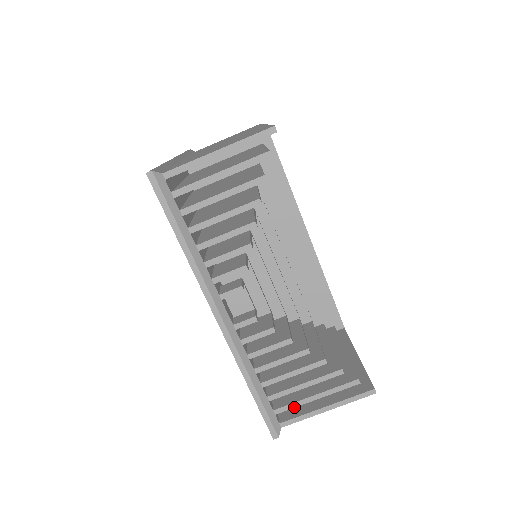
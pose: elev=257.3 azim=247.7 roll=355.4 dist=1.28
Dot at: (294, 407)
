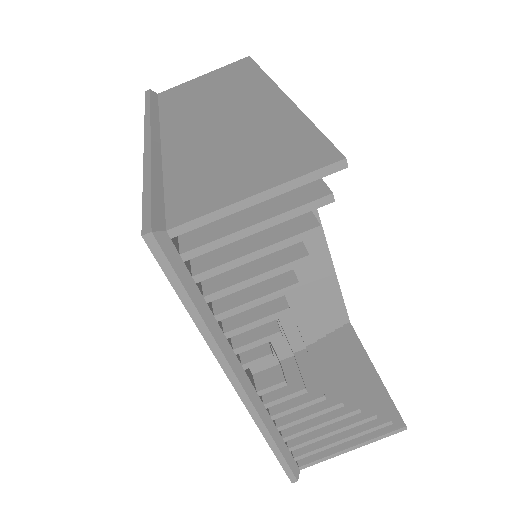
Dot at: (317, 452)
